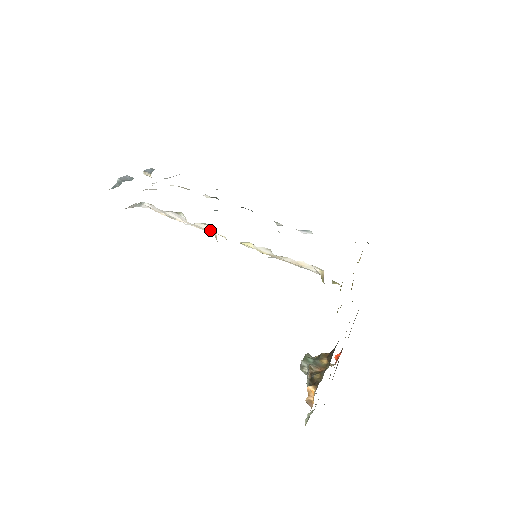
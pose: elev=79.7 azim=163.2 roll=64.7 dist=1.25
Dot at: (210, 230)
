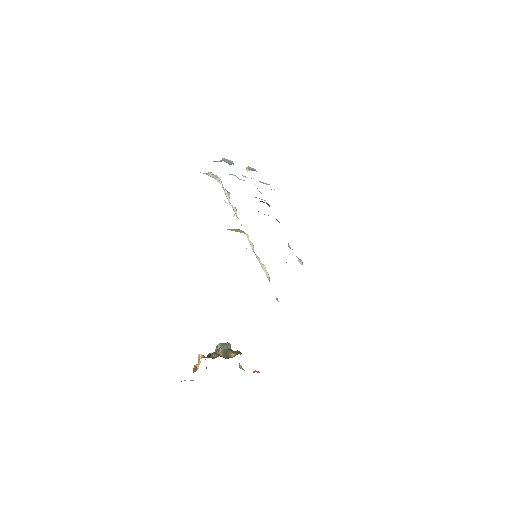
Dot at: occluded
